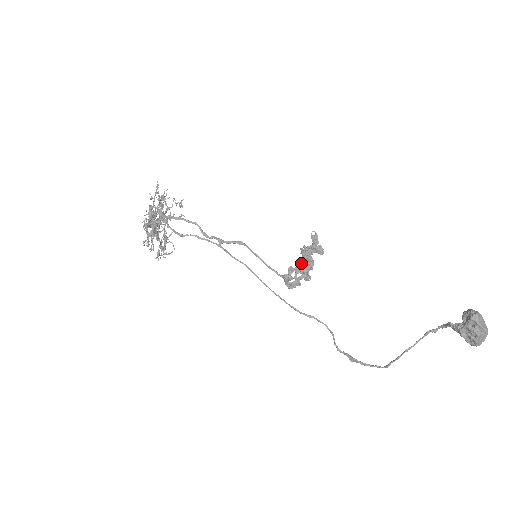
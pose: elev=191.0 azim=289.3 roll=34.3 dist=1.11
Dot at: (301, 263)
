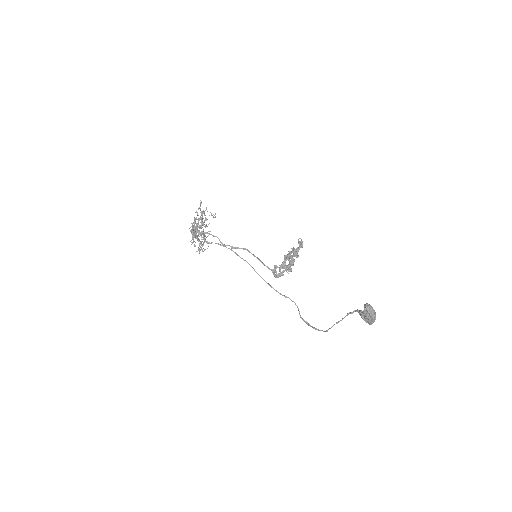
Dot at: (283, 263)
